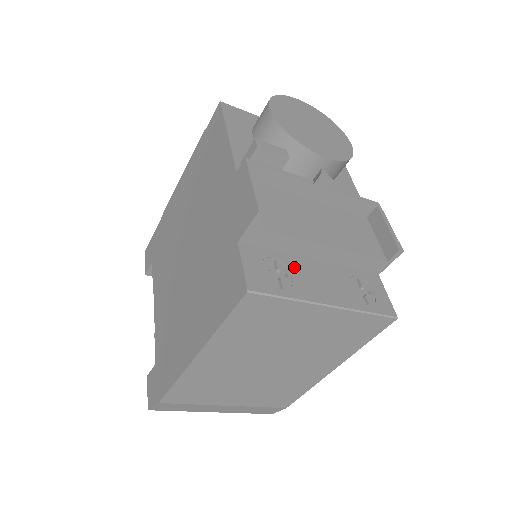
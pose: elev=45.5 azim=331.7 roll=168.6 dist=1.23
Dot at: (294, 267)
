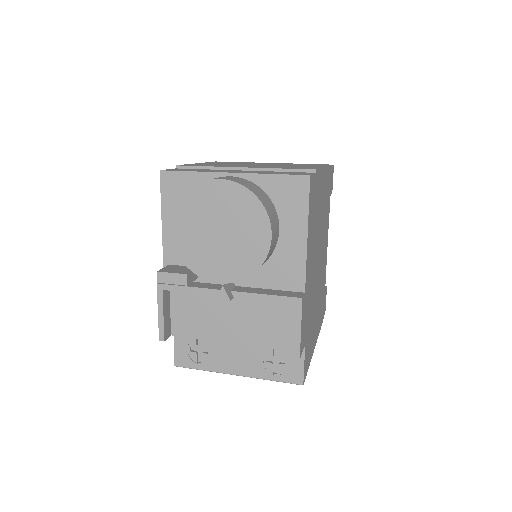
Dot at: (215, 345)
